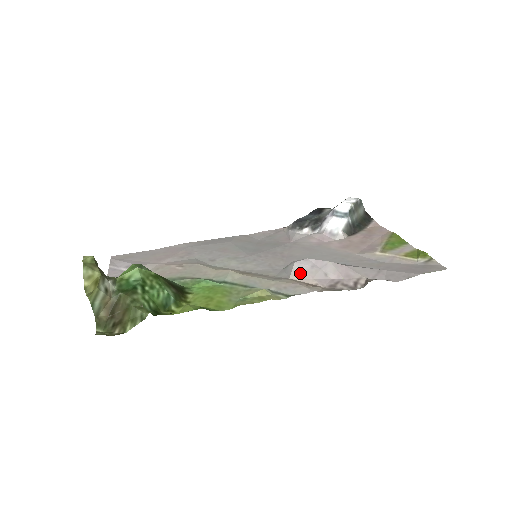
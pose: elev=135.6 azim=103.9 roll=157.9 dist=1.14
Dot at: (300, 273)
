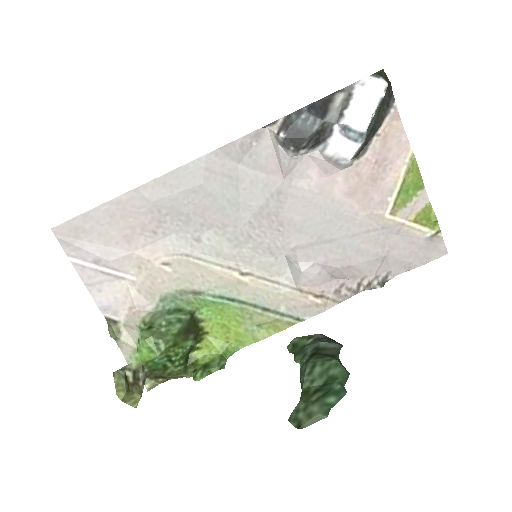
Dot at: (307, 282)
